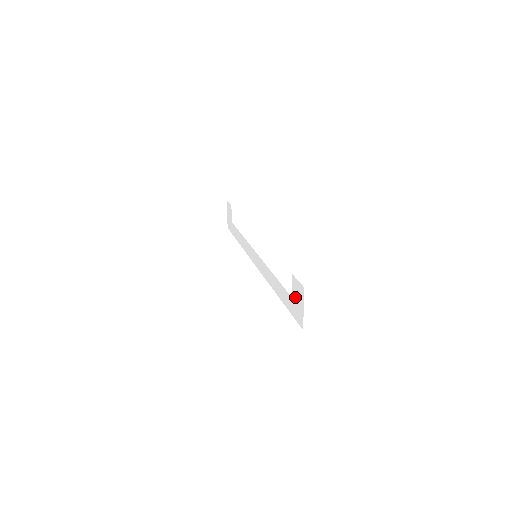
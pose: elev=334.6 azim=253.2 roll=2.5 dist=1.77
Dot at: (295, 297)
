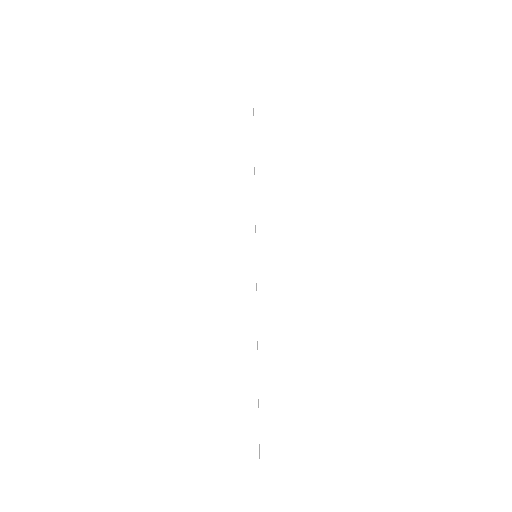
Dot at: occluded
